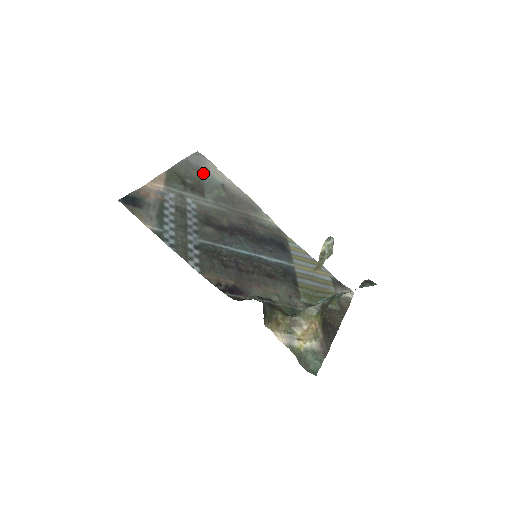
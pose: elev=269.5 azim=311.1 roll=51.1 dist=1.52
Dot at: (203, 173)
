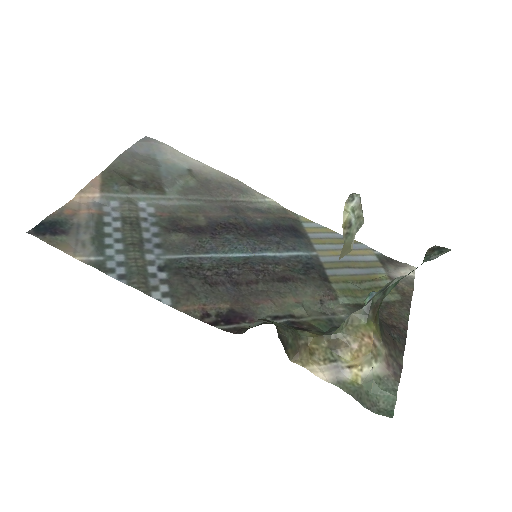
Dot at: (158, 162)
